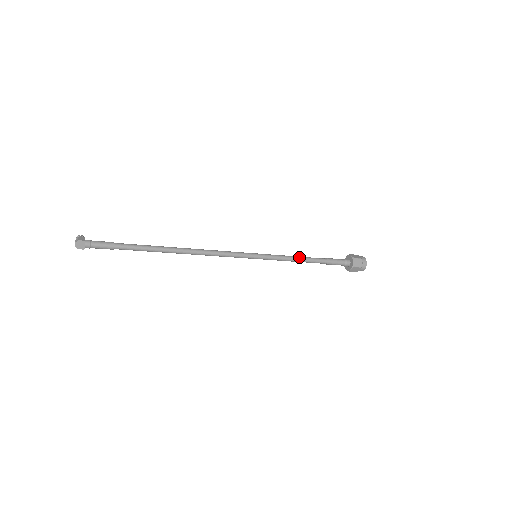
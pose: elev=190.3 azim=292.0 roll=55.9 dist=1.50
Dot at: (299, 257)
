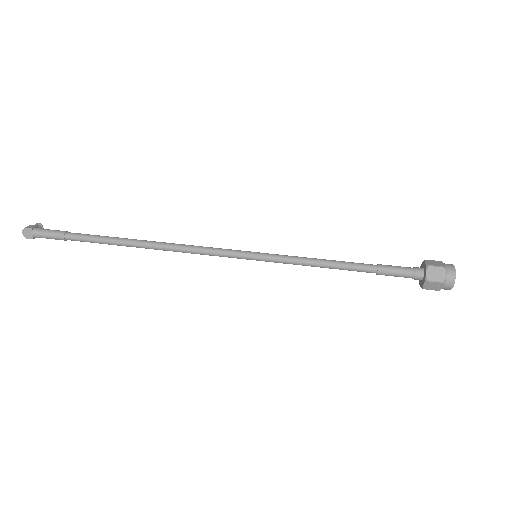
Dot at: (326, 260)
